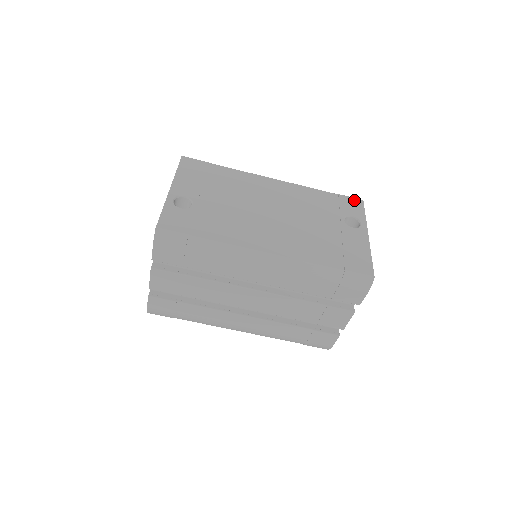
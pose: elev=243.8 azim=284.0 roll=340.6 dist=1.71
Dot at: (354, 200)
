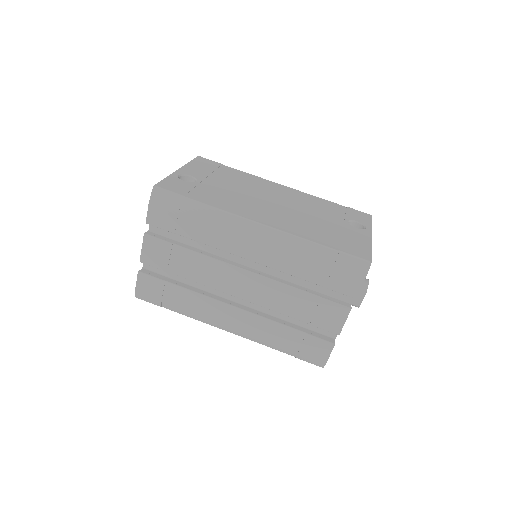
Dot at: (362, 213)
